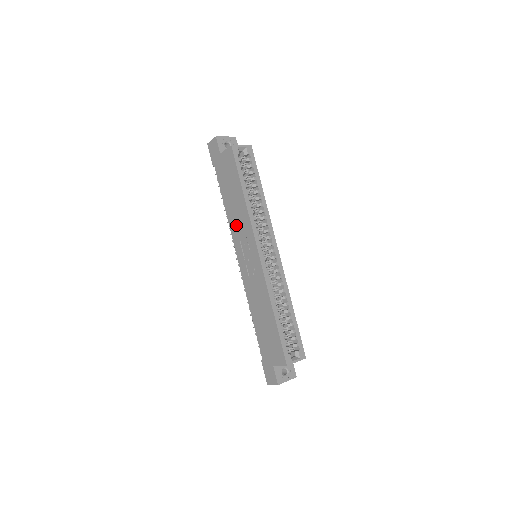
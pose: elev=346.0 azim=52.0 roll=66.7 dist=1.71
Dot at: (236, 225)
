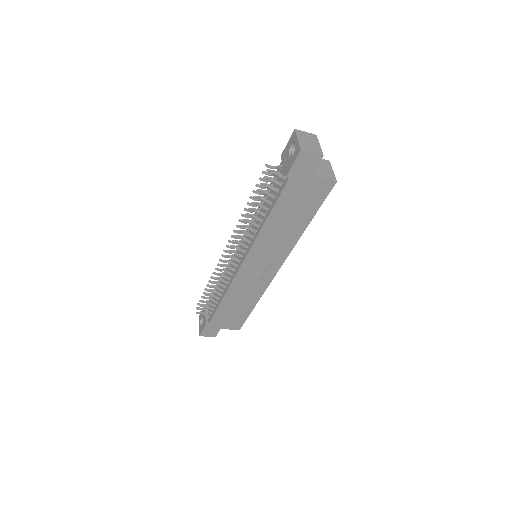
Dot at: (270, 241)
